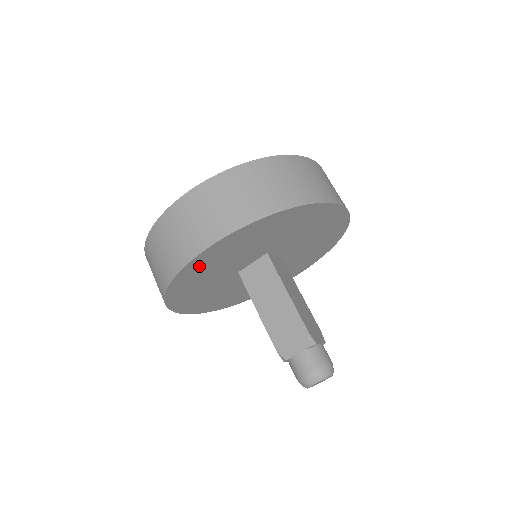
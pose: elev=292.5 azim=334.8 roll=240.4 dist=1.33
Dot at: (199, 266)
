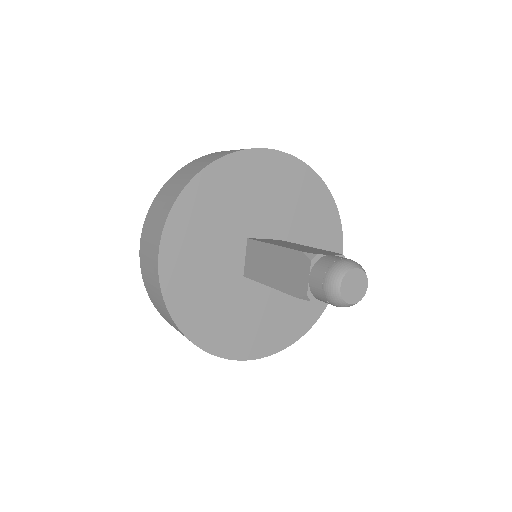
Dot at: (251, 168)
